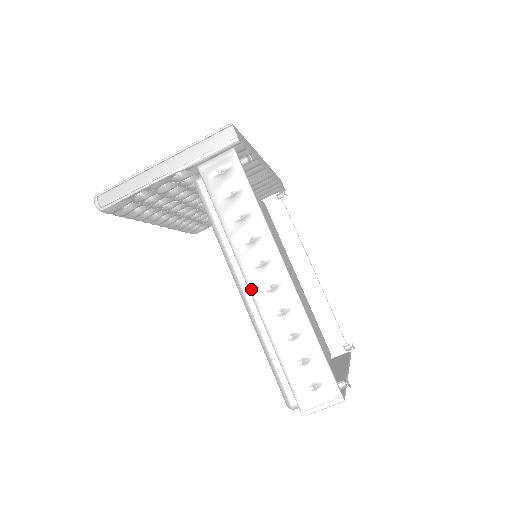
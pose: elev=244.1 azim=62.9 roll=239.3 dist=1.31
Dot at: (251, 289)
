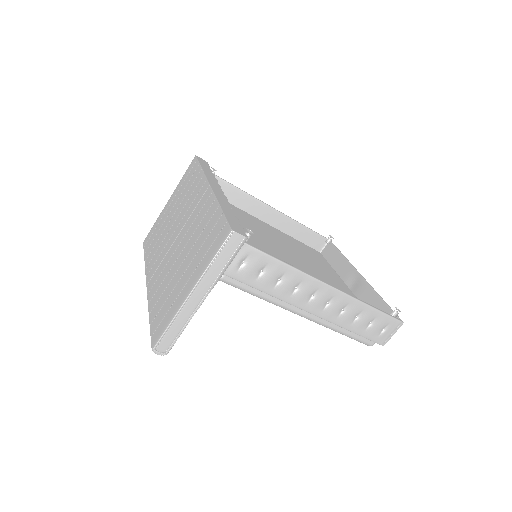
Dot at: (314, 314)
